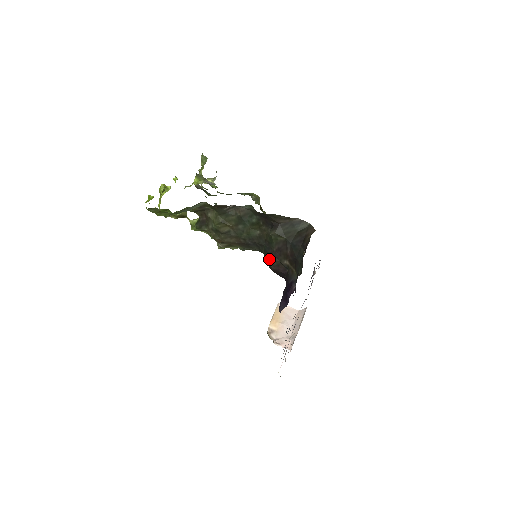
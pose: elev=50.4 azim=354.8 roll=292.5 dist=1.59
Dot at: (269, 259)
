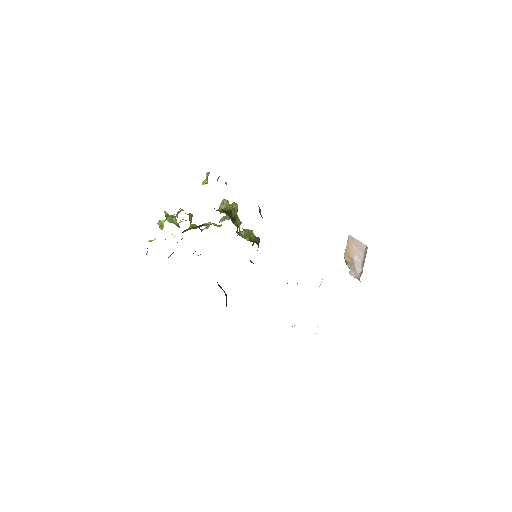
Dot at: occluded
